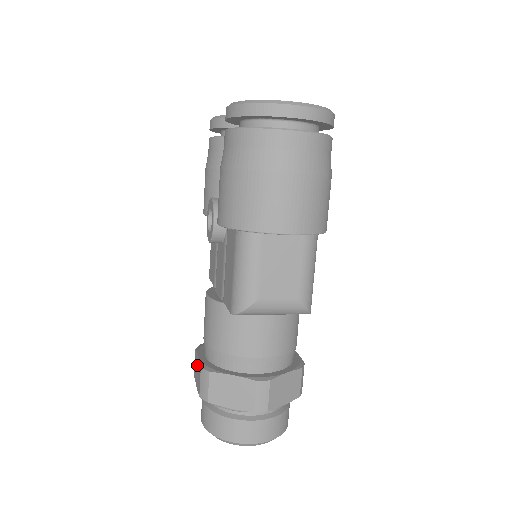
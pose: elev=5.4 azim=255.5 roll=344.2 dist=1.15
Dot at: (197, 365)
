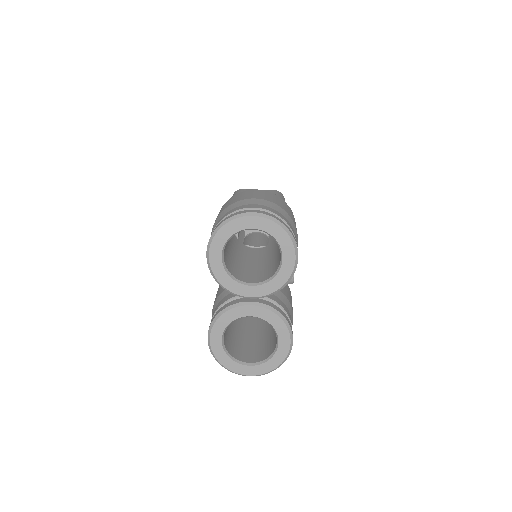
Dot at: occluded
